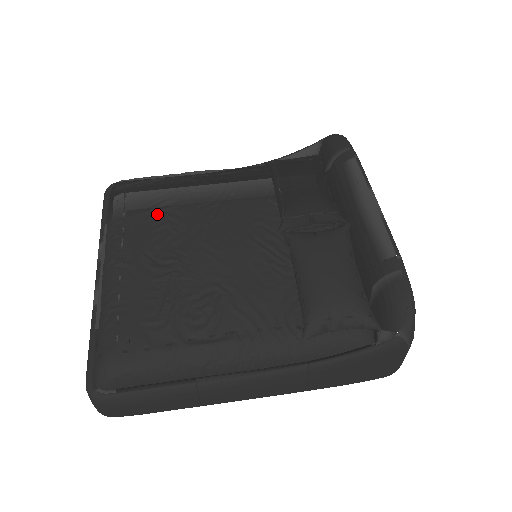
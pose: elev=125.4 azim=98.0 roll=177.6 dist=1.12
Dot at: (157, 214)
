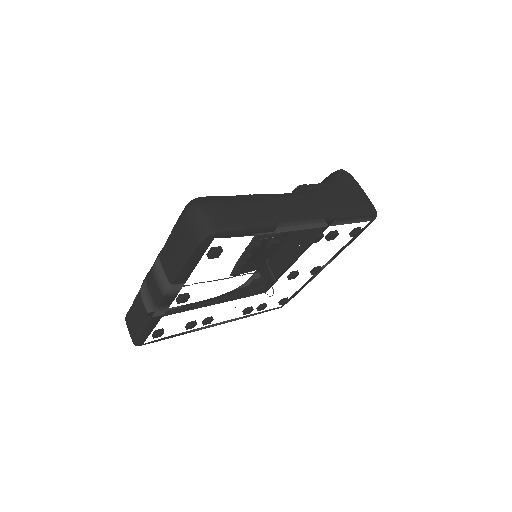
Dot at: occluded
